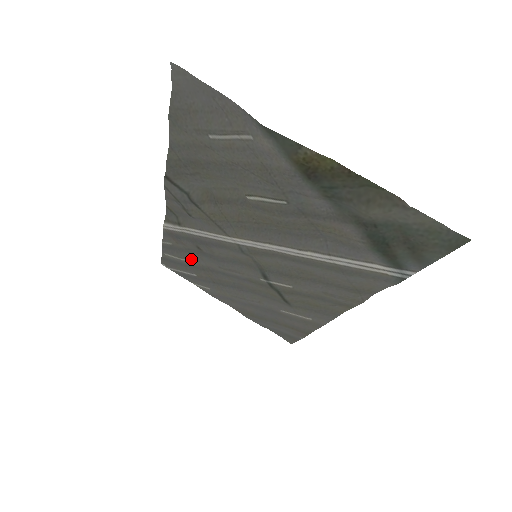
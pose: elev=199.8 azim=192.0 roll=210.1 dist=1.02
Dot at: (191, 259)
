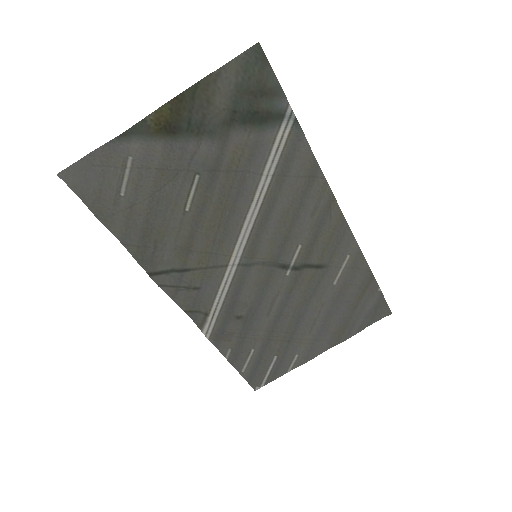
Dot at: (253, 343)
